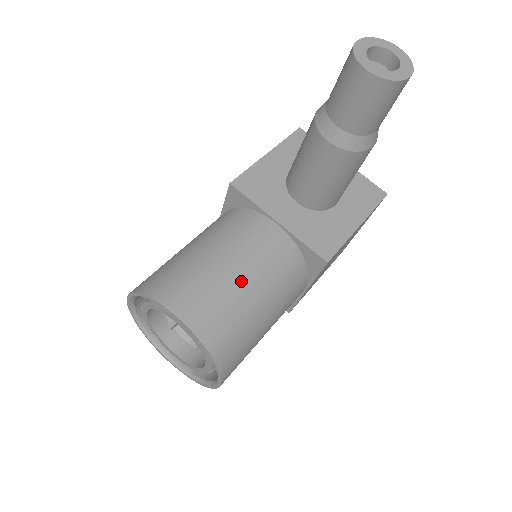
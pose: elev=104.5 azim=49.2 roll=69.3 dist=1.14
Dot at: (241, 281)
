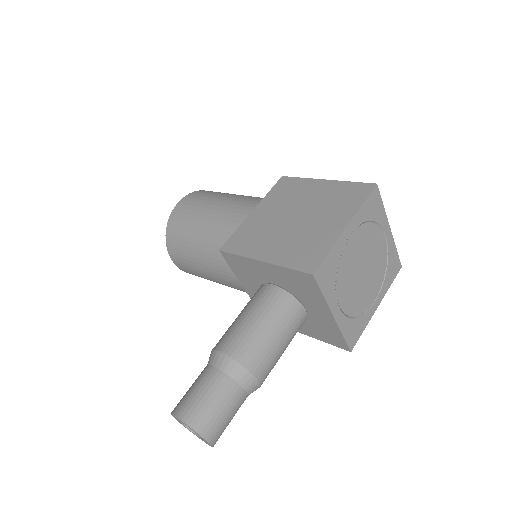
Dot at: (211, 279)
